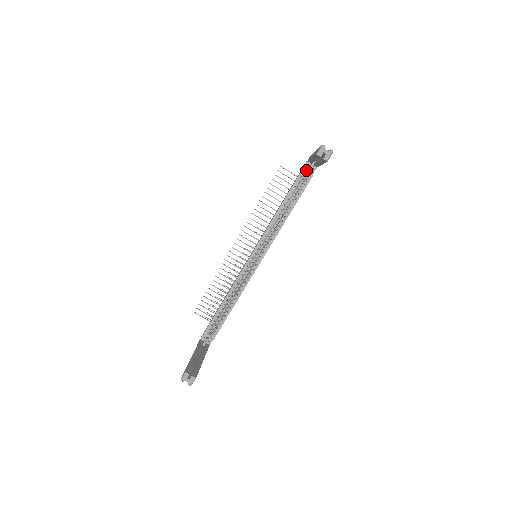
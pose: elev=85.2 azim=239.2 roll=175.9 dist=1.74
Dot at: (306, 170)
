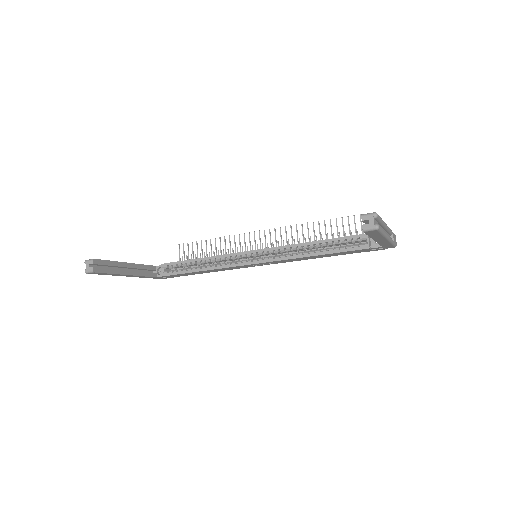
Dot at: (372, 239)
